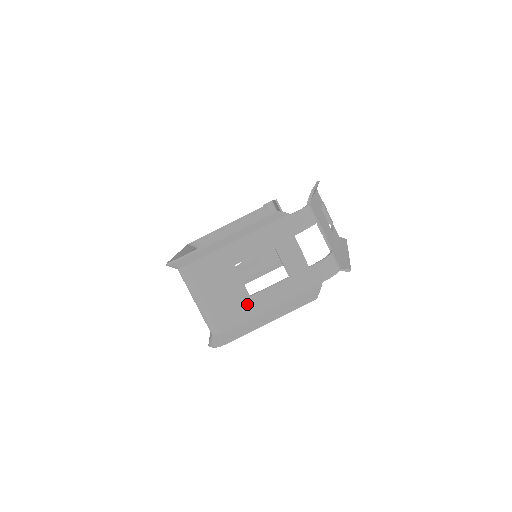
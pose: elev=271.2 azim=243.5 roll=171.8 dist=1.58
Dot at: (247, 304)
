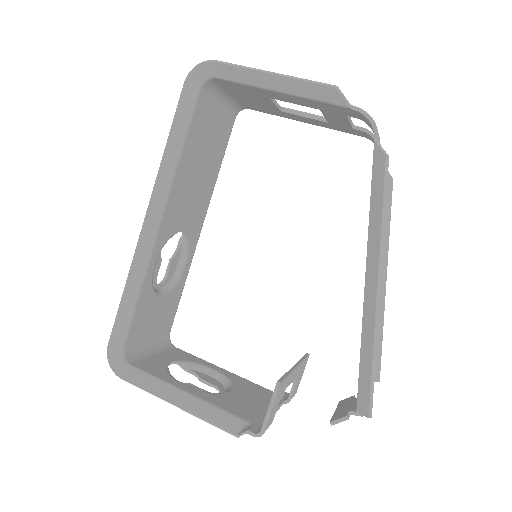
Dot at: occluded
